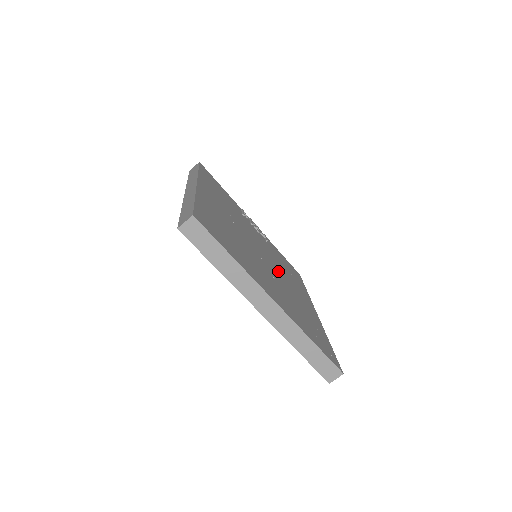
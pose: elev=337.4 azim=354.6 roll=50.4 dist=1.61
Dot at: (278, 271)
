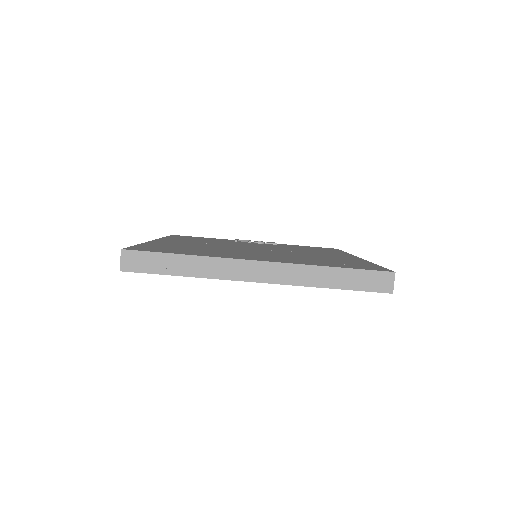
Dot at: (285, 251)
